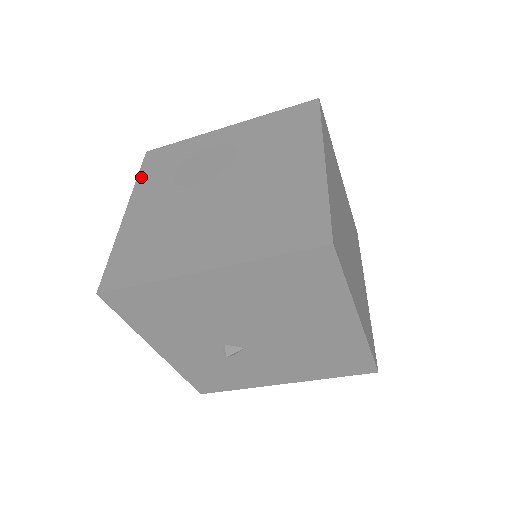
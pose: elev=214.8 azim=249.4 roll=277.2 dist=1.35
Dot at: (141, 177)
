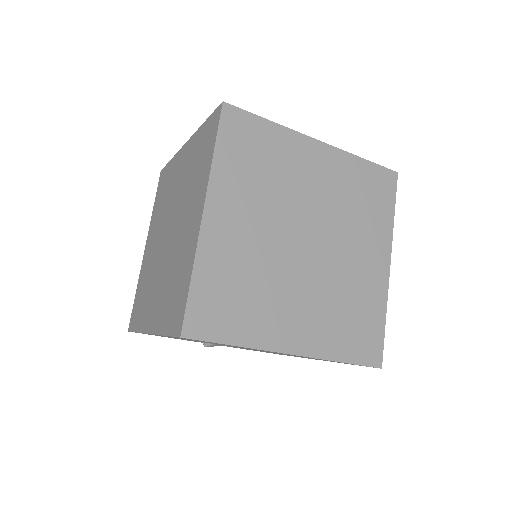
Dot at: (220, 155)
